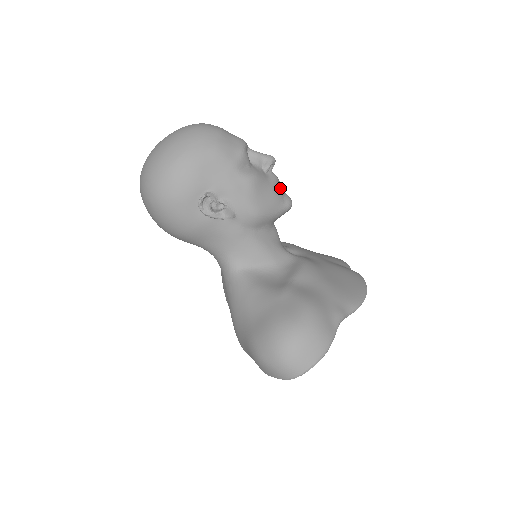
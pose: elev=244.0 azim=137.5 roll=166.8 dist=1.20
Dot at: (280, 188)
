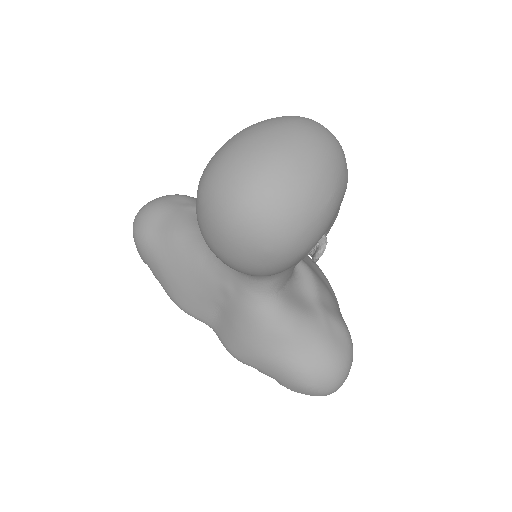
Dot at: occluded
